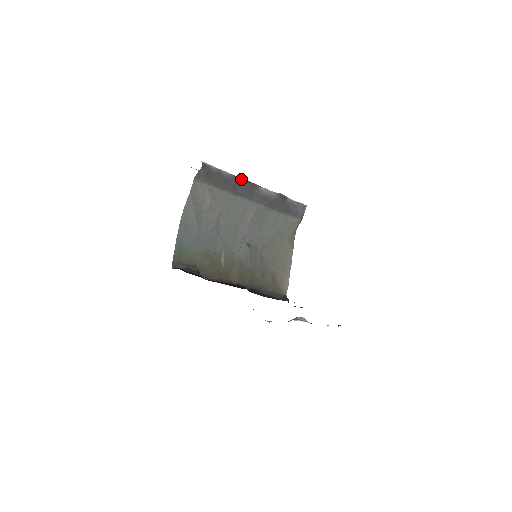
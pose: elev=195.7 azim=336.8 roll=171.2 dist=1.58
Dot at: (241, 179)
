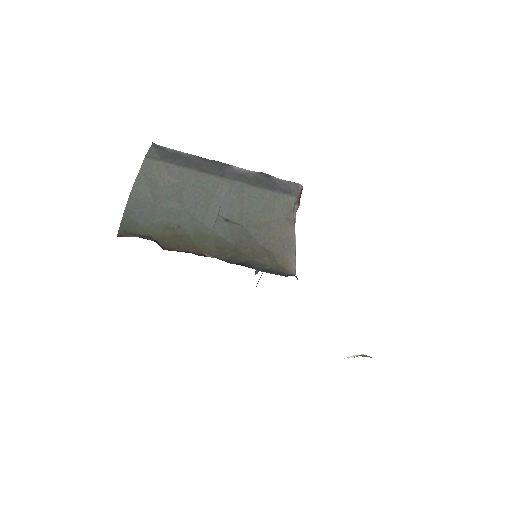
Dot at: (206, 159)
